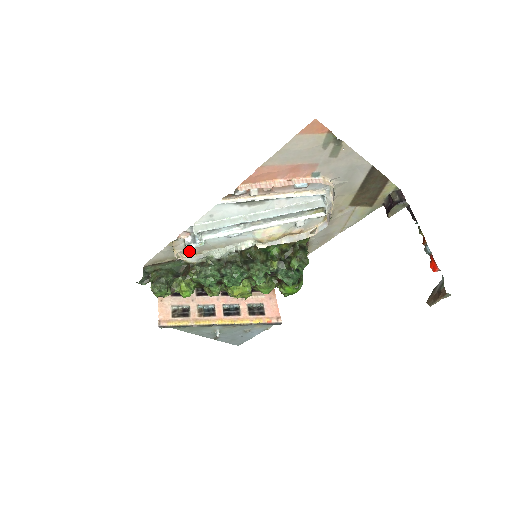
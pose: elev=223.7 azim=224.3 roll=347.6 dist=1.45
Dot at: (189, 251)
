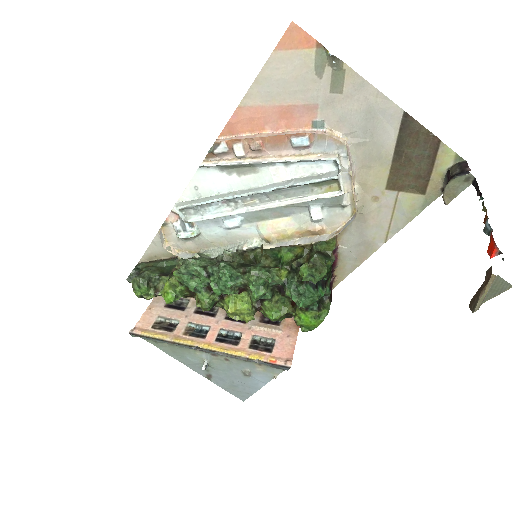
Dot at: (185, 246)
